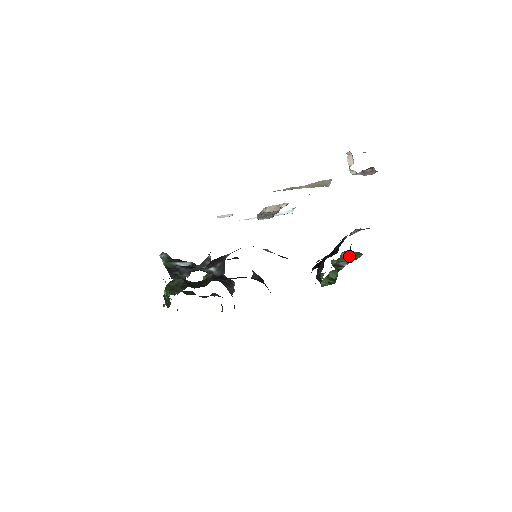
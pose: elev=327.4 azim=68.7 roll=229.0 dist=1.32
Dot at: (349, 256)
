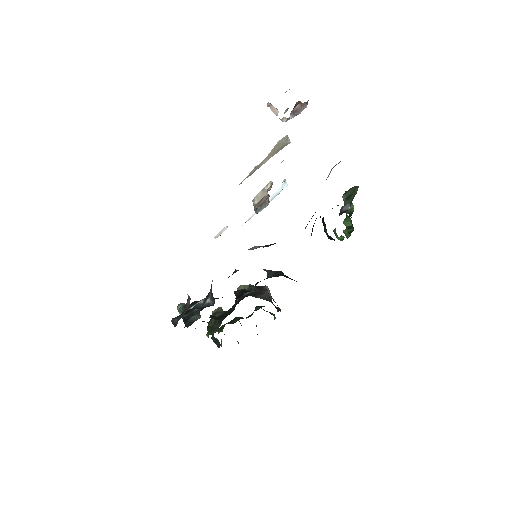
Dot at: (349, 196)
